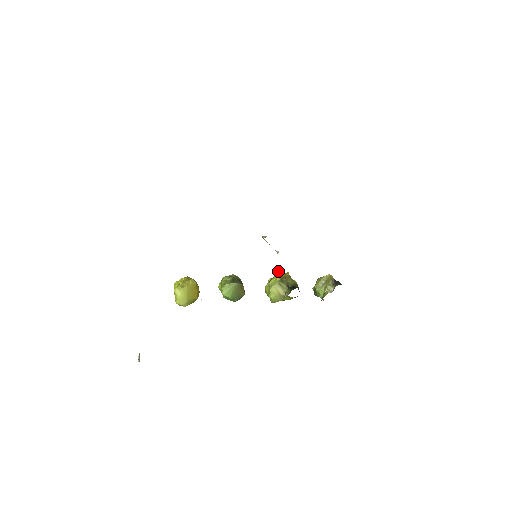
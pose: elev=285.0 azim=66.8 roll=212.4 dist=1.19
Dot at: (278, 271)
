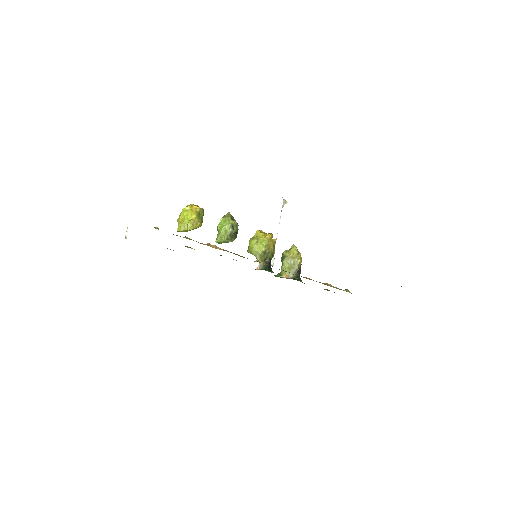
Dot at: (270, 236)
